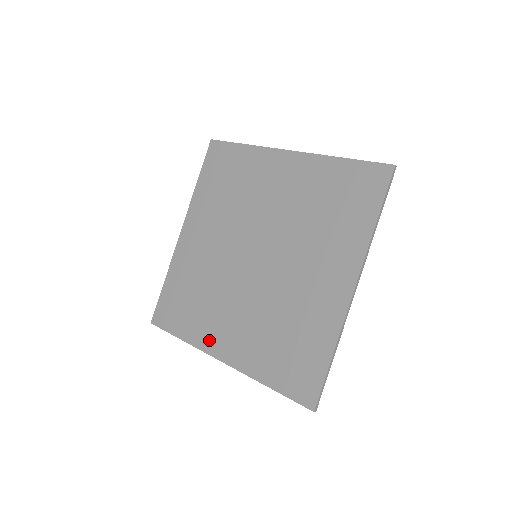
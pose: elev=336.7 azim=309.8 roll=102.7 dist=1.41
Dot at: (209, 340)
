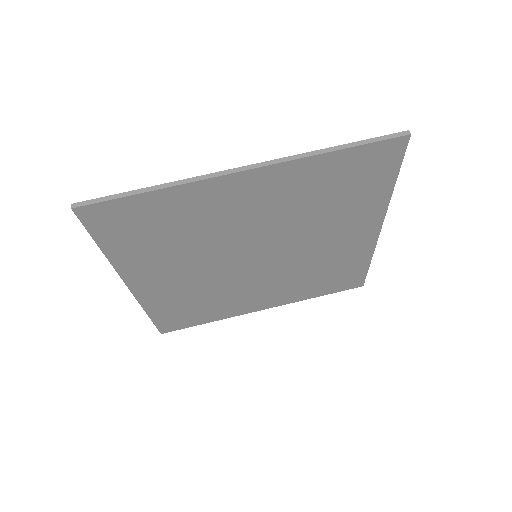
Dot at: (242, 310)
